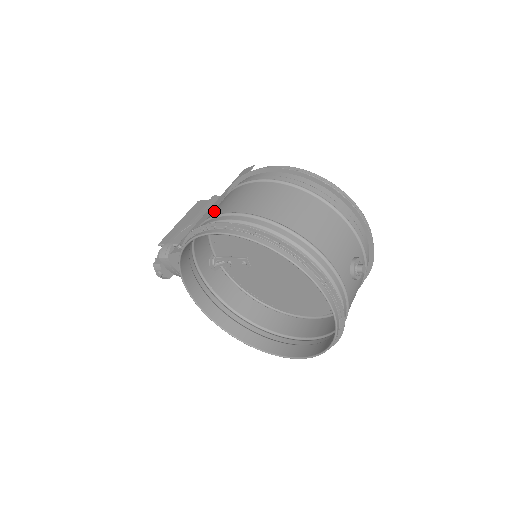
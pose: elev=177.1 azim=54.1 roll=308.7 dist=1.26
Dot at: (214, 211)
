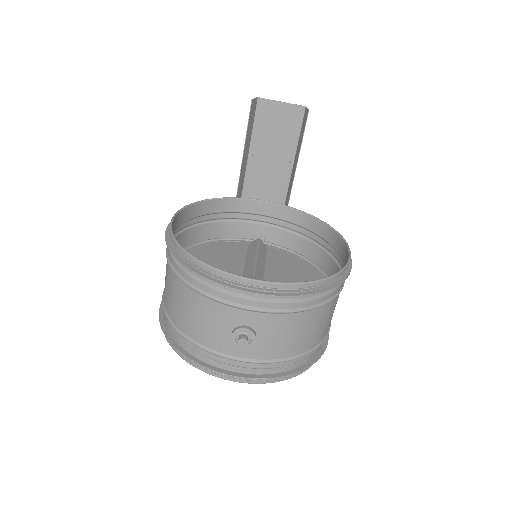
Dot at: occluded
